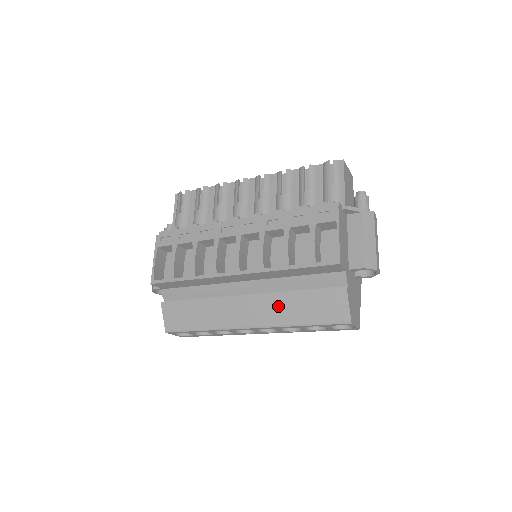
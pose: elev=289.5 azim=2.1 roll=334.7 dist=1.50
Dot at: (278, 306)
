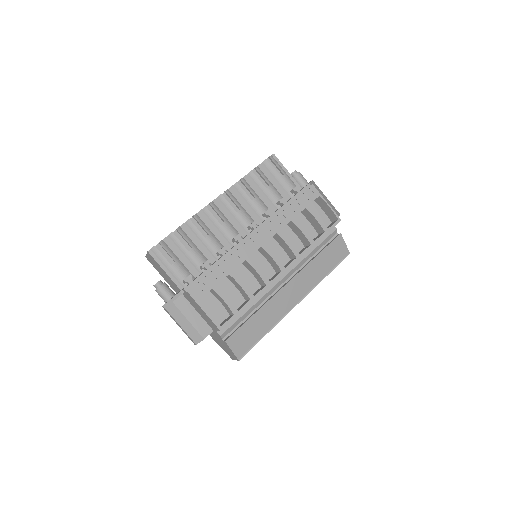
Dot at: (310, 274)
